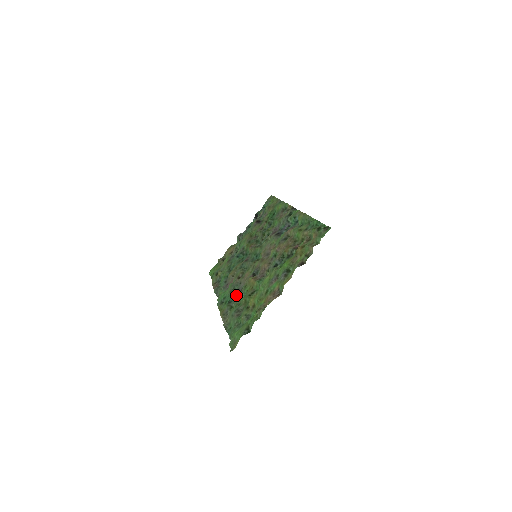
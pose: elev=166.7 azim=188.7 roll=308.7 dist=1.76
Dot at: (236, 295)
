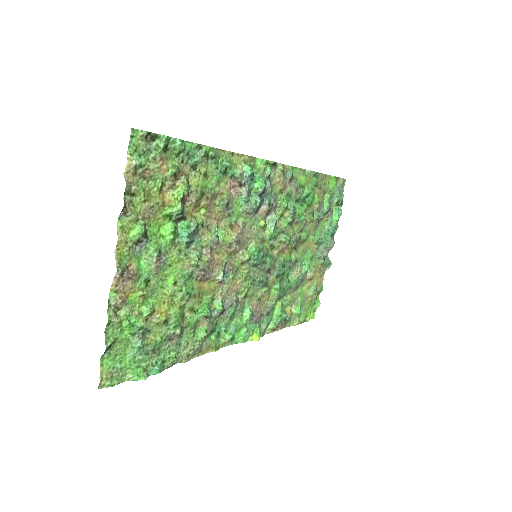
Dot at: (211, 317)
